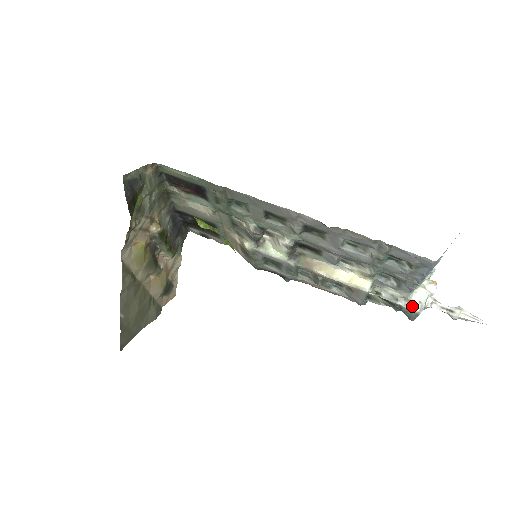
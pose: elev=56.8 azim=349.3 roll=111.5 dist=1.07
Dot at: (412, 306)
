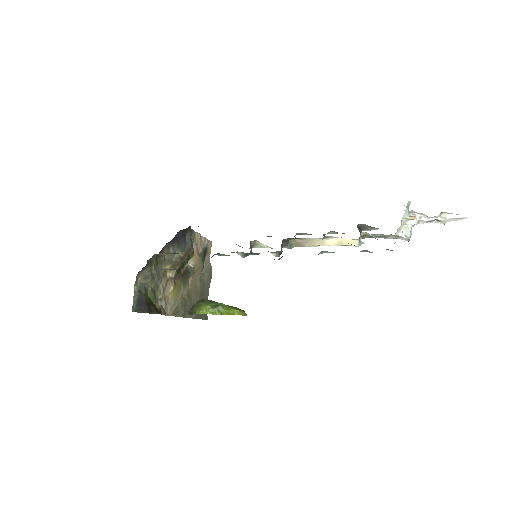
Dot at: (400, 238)
